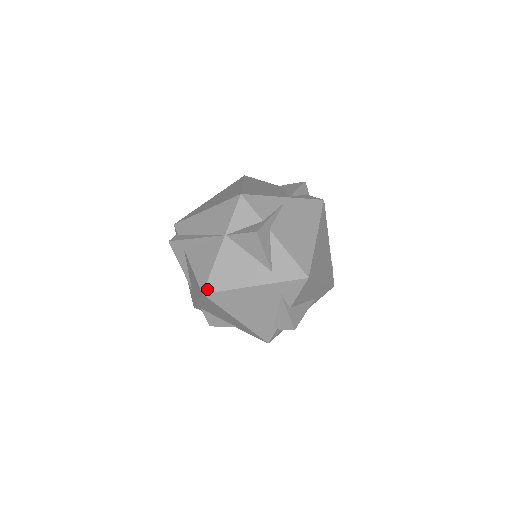
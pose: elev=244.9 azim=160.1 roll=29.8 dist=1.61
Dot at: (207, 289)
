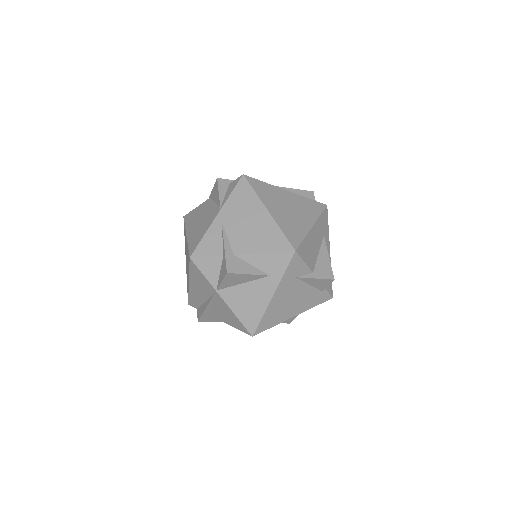
Dot at: (251, 331)
